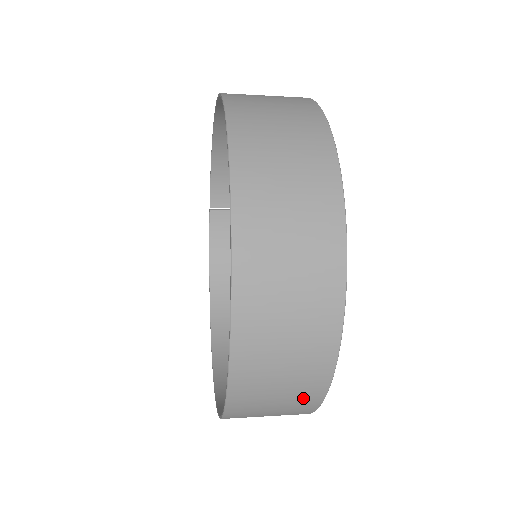
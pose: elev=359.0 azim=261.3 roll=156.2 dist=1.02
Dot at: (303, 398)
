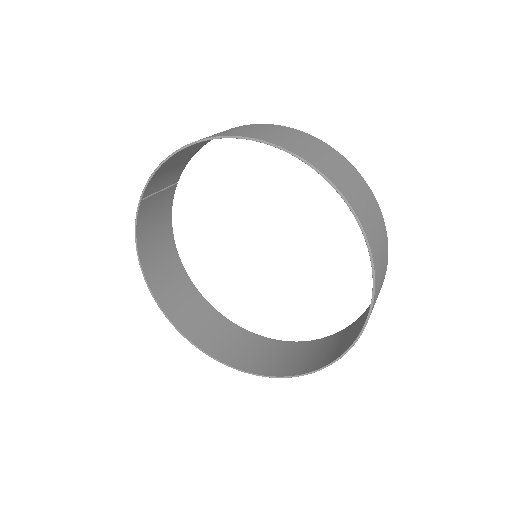
Dot at: (332, 342)
